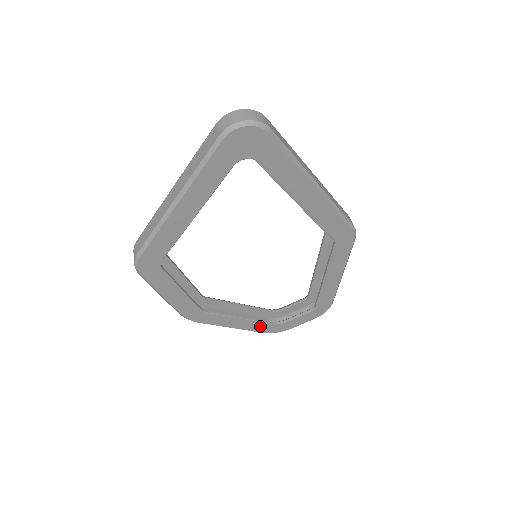
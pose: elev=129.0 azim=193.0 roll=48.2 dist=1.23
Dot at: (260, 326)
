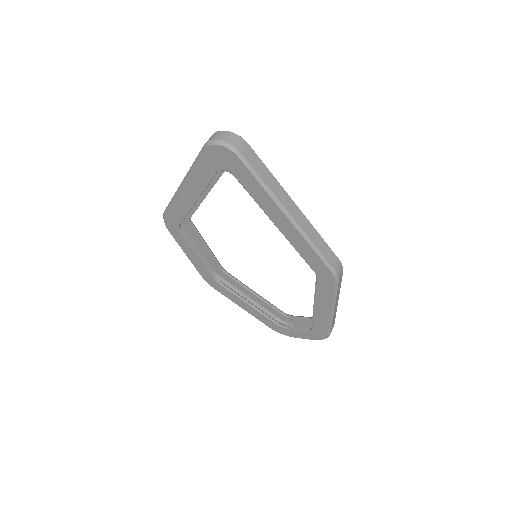
Dot at: (265, 319)
